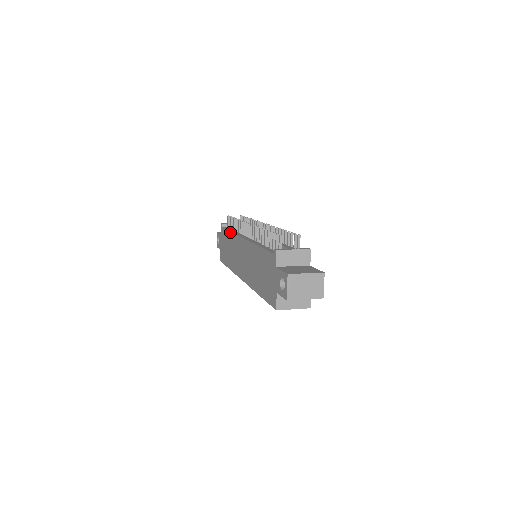
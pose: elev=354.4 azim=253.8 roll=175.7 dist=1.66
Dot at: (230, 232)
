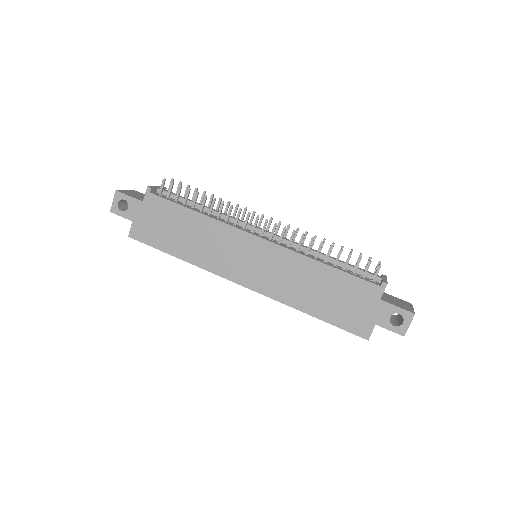
Dot at: (200, 214)
